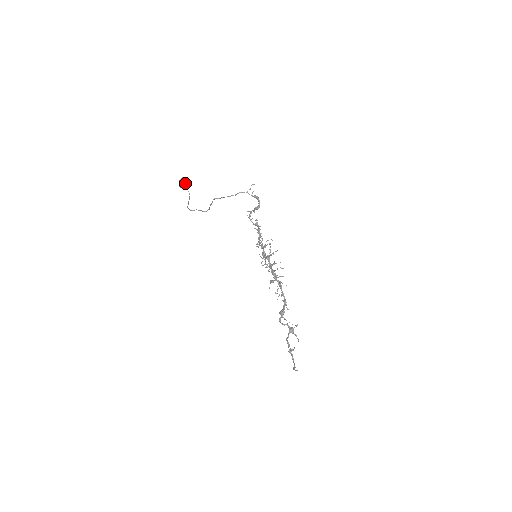
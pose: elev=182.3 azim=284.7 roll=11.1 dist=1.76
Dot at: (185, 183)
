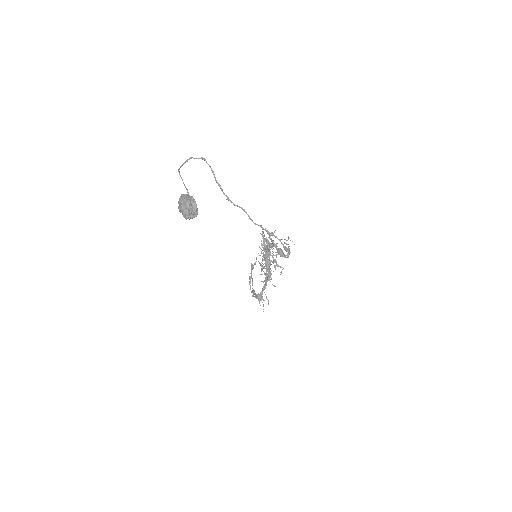
Dot at: (190, 218)
